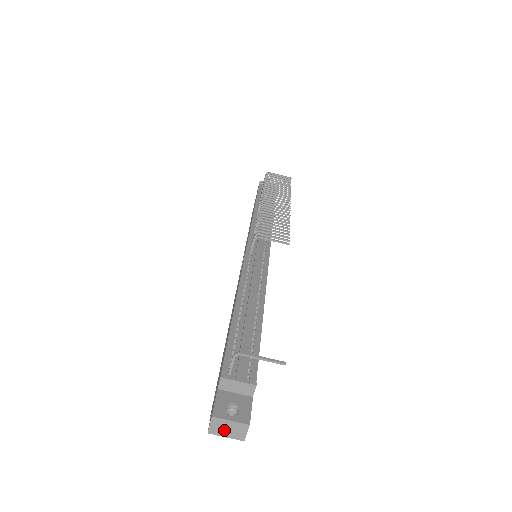
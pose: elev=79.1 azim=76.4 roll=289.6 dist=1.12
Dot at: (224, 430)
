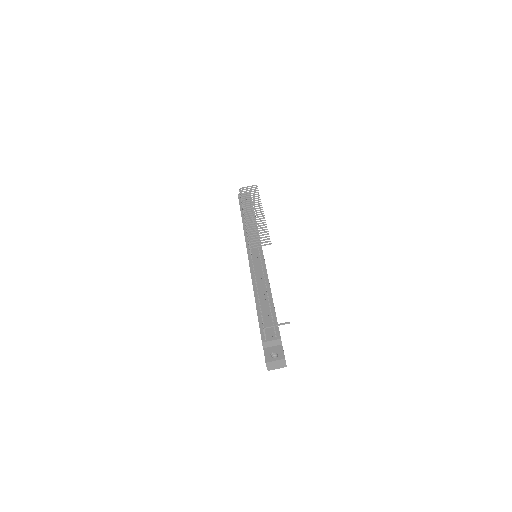
Dot at: (275, 366)
